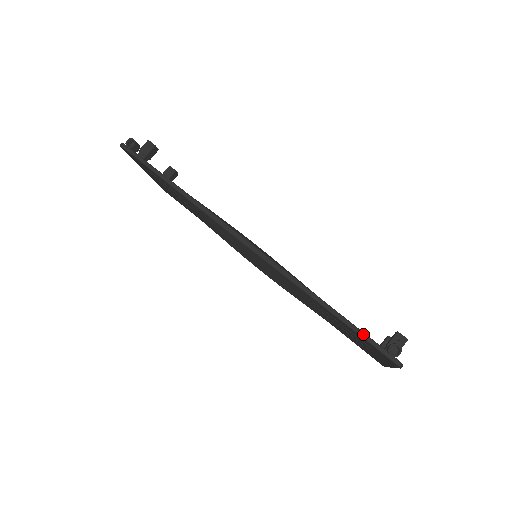
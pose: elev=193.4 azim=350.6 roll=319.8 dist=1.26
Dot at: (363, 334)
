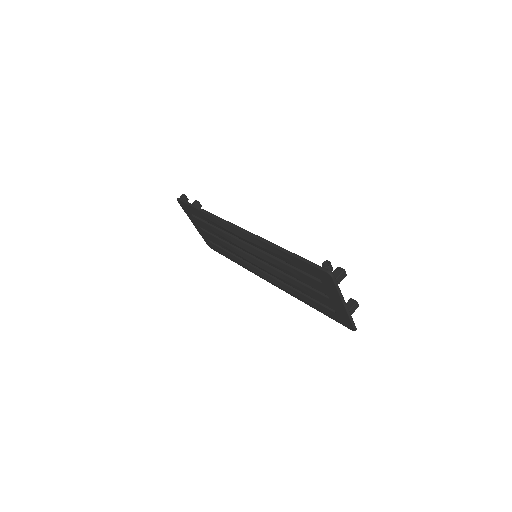
Dot at: (306, 260)
